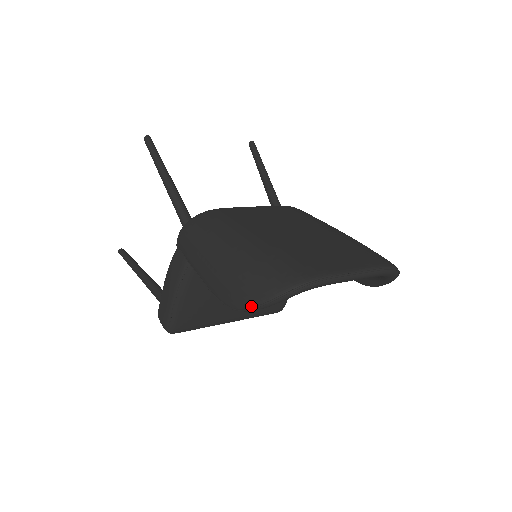
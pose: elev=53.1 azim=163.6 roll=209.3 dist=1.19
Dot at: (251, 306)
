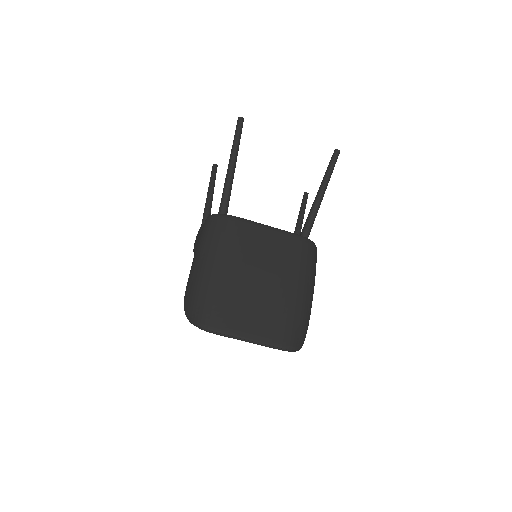
Dot at: (185, 312)
